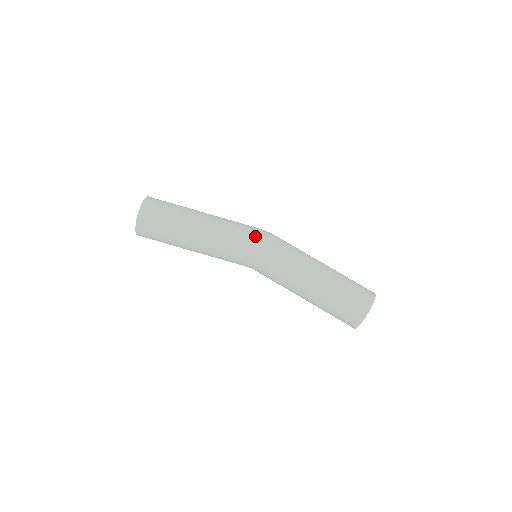
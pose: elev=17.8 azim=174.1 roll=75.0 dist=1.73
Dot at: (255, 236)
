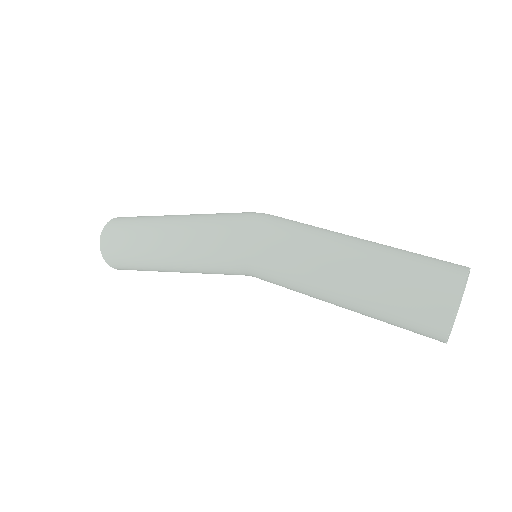
Dot at: (229, 240)
